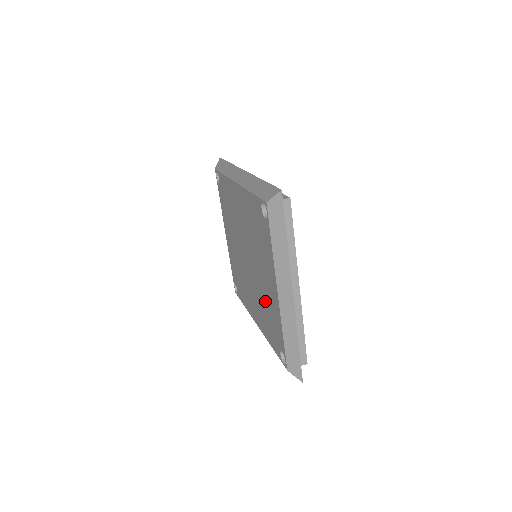
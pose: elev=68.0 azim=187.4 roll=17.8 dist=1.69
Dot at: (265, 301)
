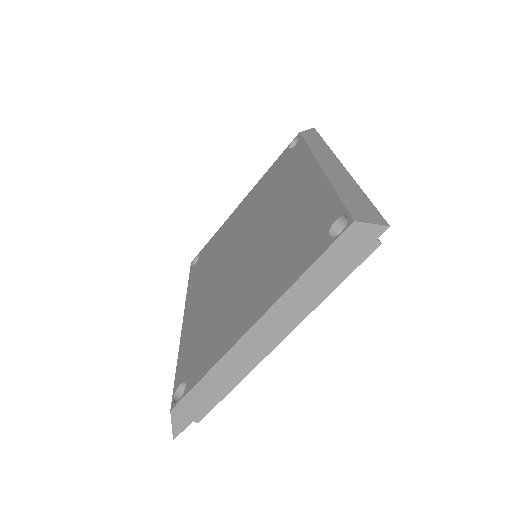
Dot at: (222, 313)
